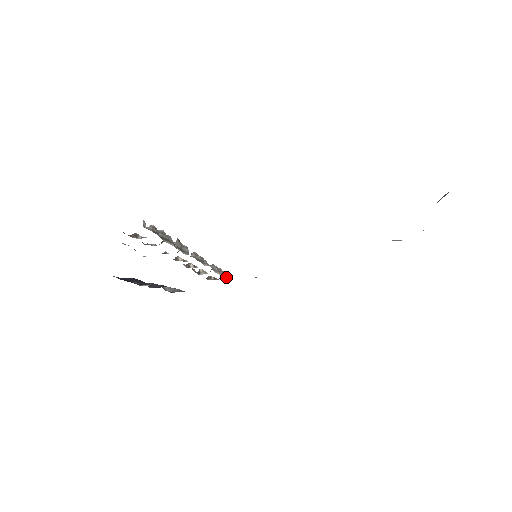
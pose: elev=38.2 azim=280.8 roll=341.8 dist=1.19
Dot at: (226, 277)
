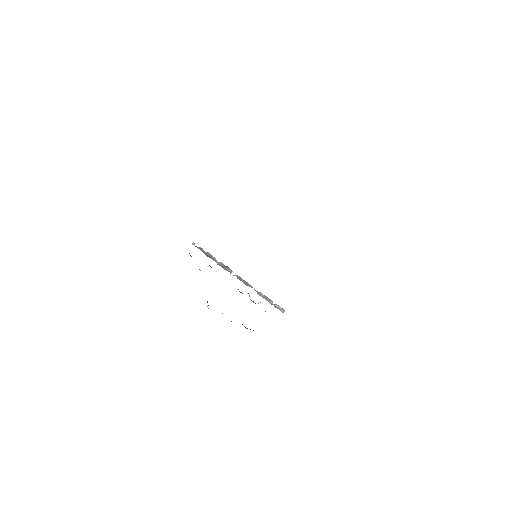
Dot at: (277, 308)
